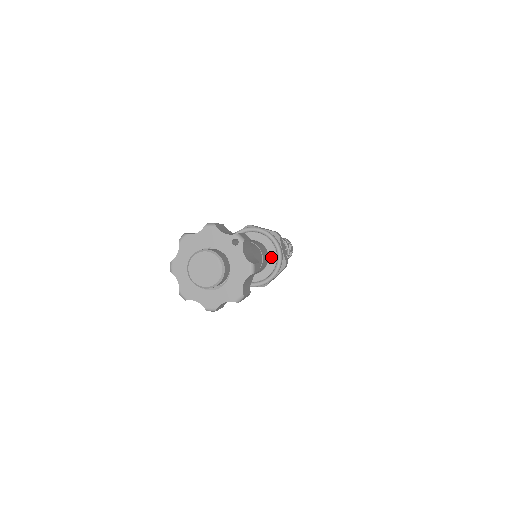
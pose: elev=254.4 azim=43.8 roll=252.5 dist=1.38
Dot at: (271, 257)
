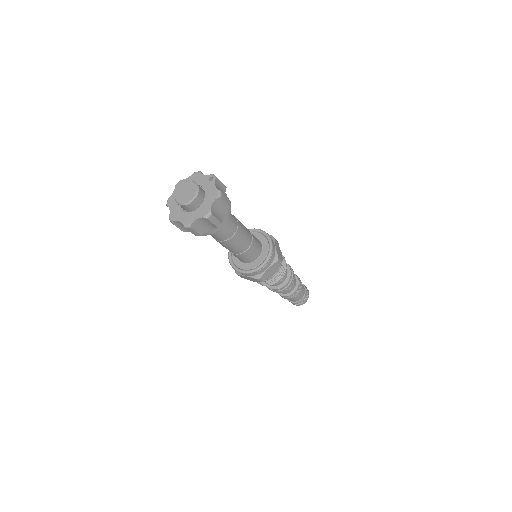
Dot at: (264, 249)
